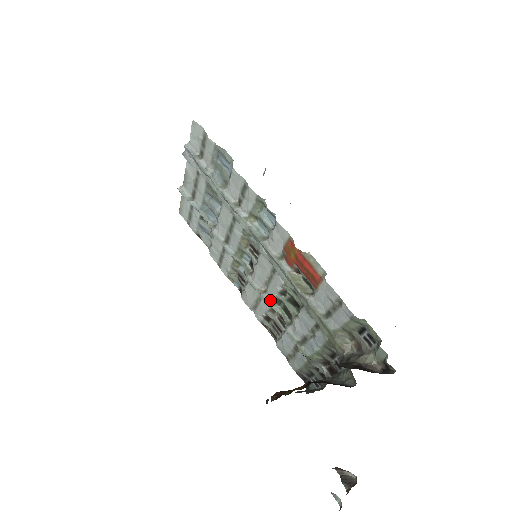
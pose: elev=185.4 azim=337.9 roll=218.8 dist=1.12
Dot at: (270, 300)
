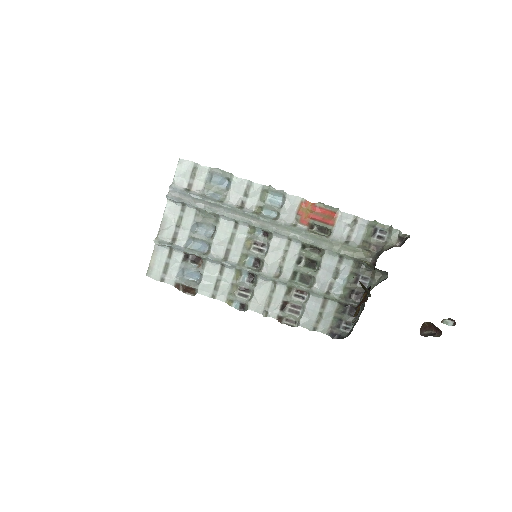
Dot at: (287, 279)
